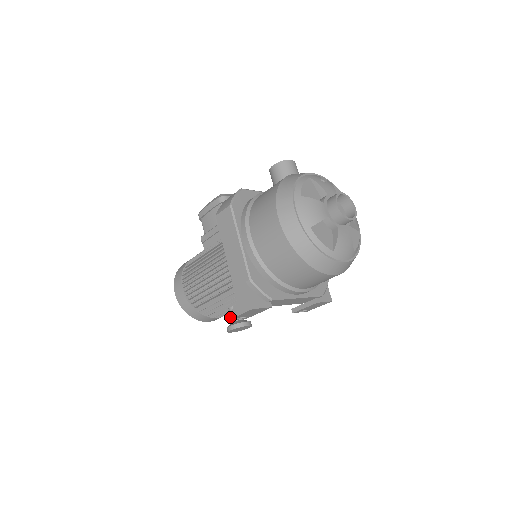
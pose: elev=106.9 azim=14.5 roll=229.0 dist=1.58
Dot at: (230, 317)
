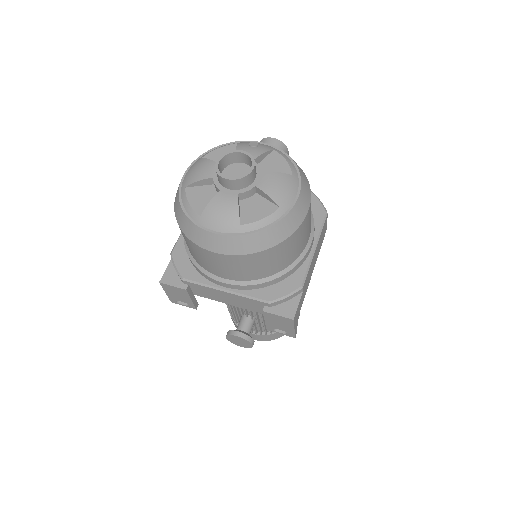
Dot at: occluded
